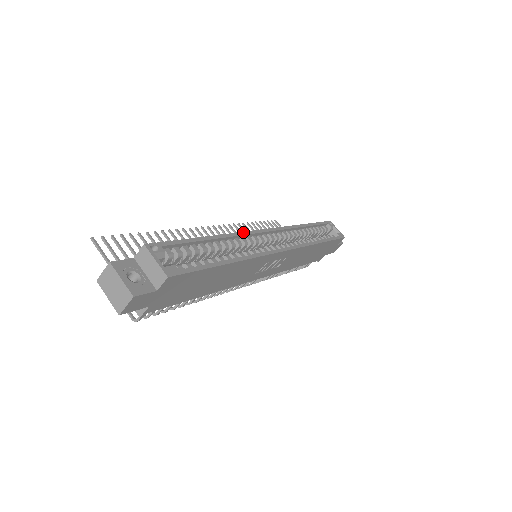
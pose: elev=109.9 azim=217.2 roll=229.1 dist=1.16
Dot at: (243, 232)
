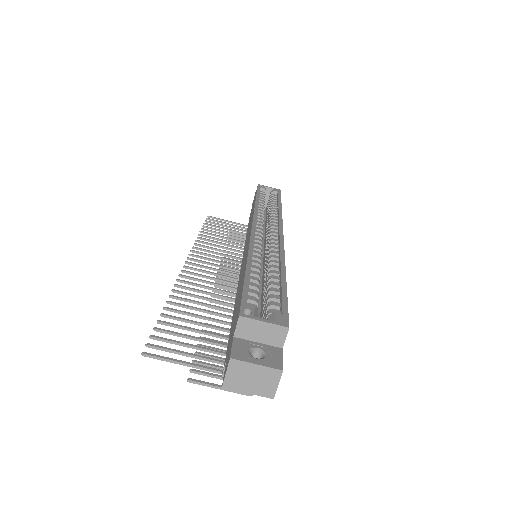
Dot at: (250, 241)
